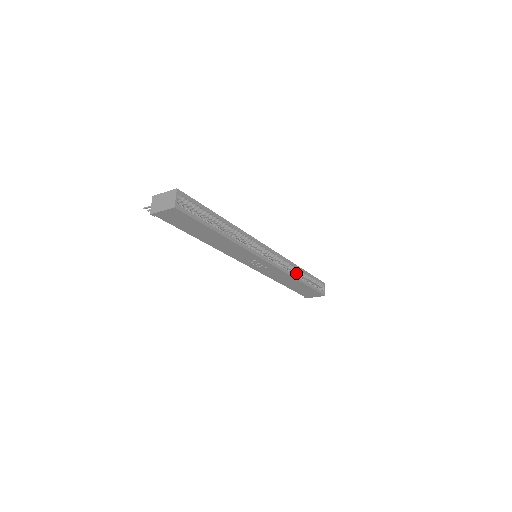
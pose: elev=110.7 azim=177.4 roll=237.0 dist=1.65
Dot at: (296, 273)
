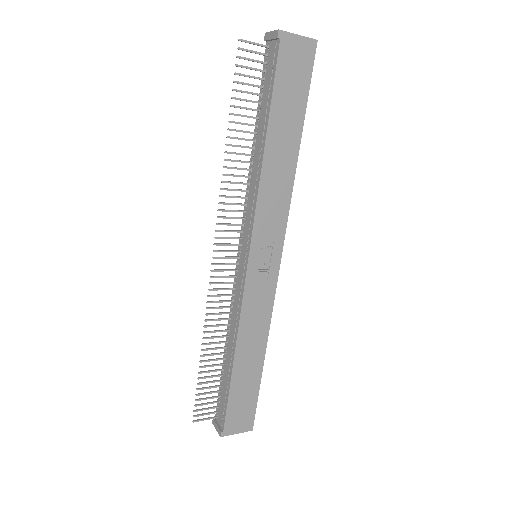
Dot at: occluded
